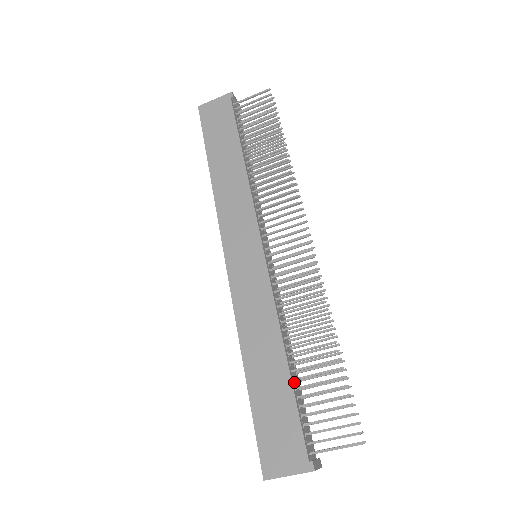
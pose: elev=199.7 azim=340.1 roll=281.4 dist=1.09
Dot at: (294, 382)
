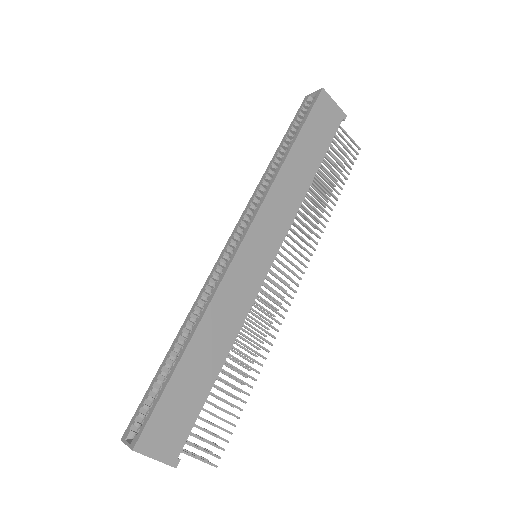
Dot at: occluded
